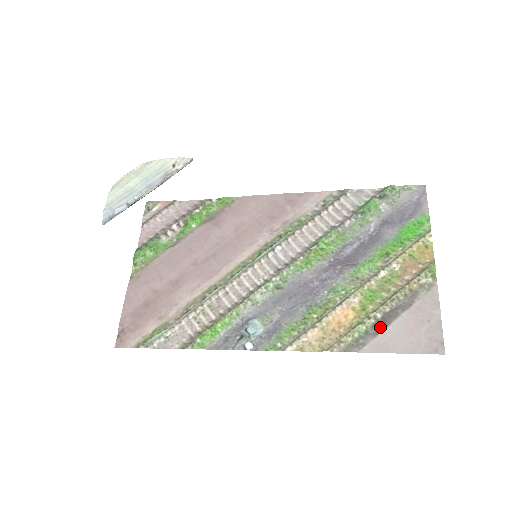
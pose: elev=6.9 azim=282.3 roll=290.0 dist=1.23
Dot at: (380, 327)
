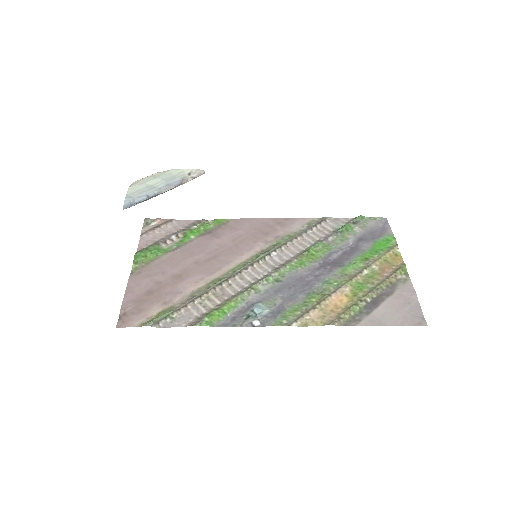
Dot at: (371, 308)
